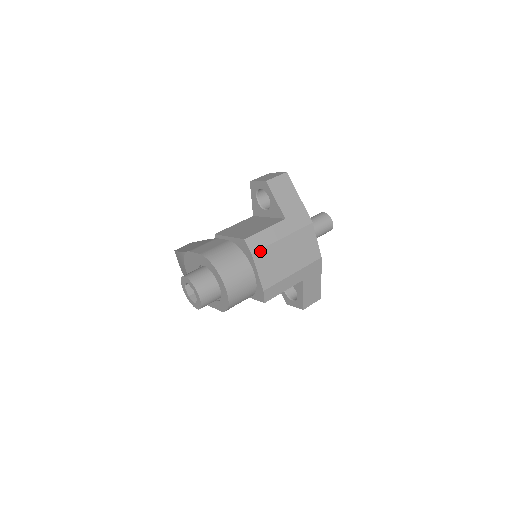
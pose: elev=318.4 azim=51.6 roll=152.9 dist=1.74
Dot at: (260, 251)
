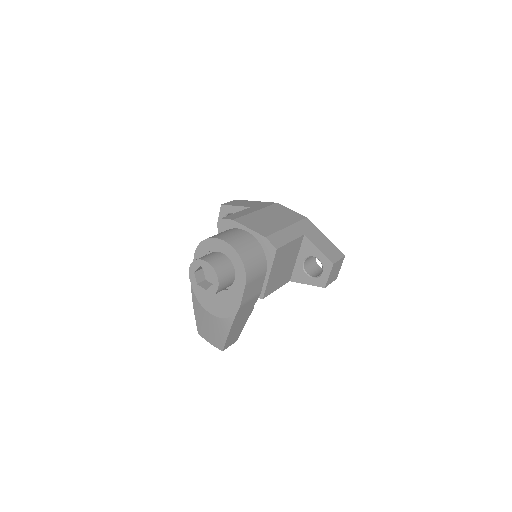
Dot at: (240, 218)
